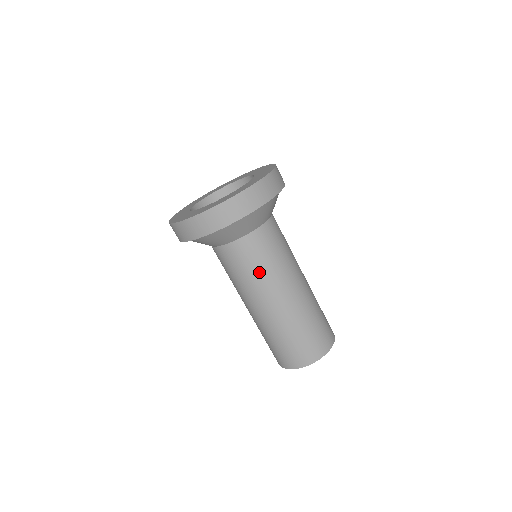
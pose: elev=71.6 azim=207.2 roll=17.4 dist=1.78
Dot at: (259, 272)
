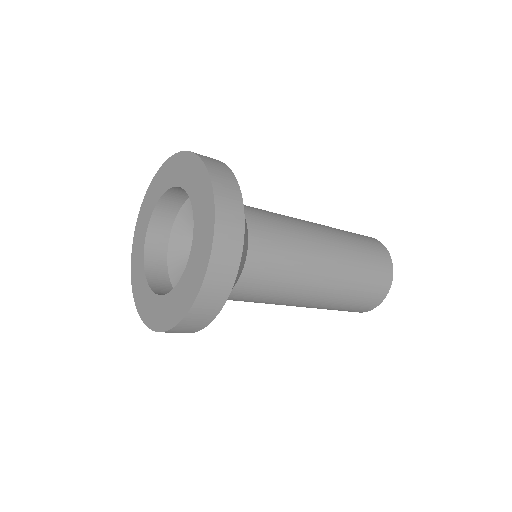
Dot at: (279, 291)
